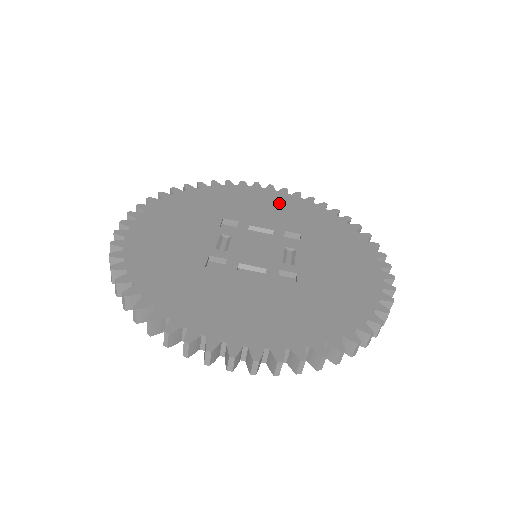
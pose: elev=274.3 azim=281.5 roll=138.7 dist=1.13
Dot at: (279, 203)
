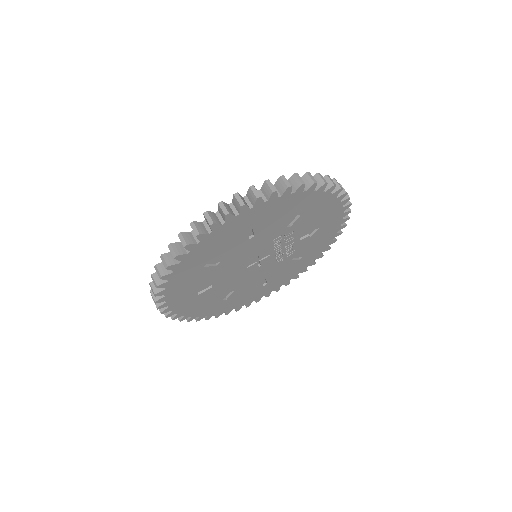
Dot at: occluded
